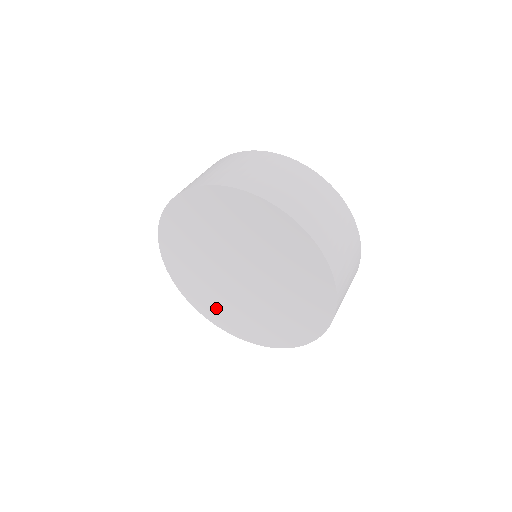
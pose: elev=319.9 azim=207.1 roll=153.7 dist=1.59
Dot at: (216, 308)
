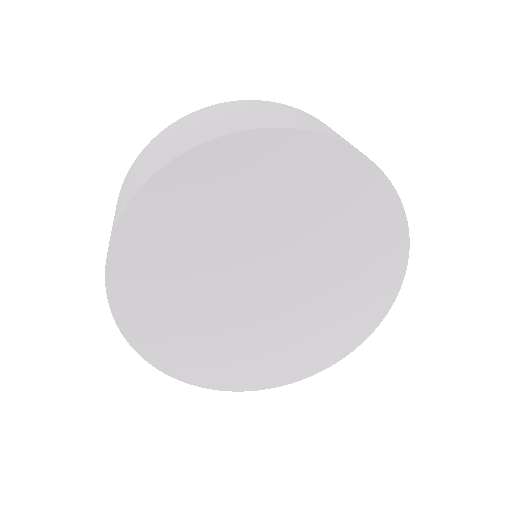
Dot at: (304, 350)
